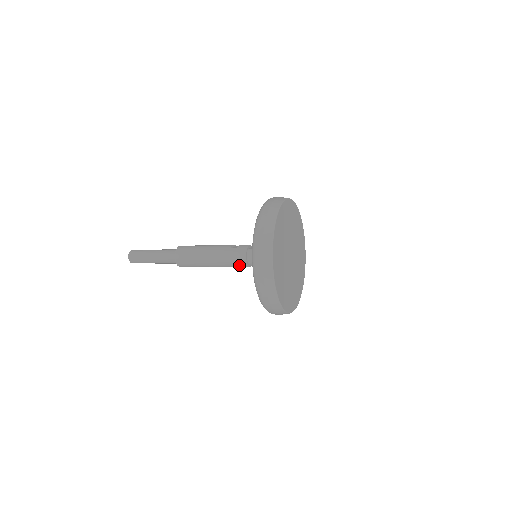
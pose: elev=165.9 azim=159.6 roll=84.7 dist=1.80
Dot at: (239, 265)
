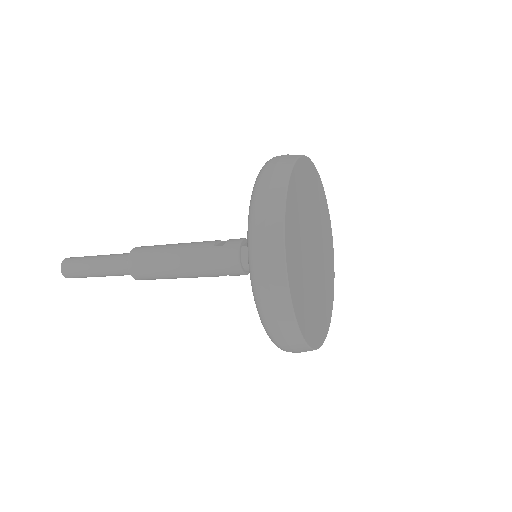
Dot at: (229, 273)
